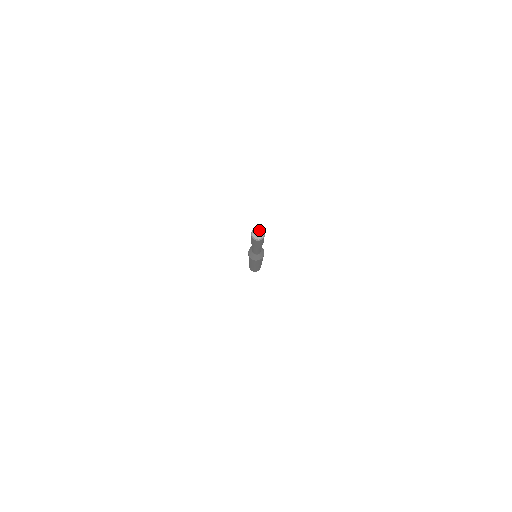
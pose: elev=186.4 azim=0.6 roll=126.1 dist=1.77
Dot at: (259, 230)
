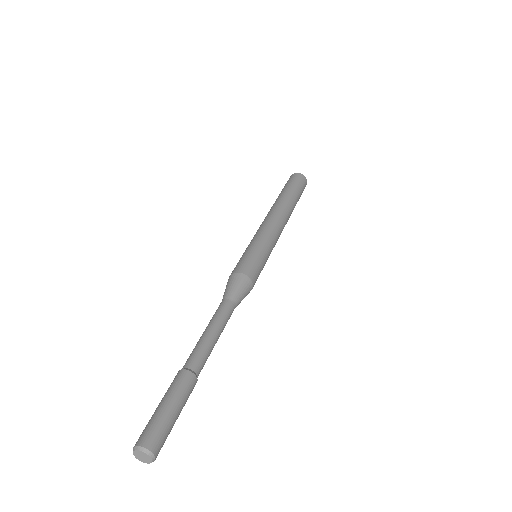
Dot at: (142, 453)
